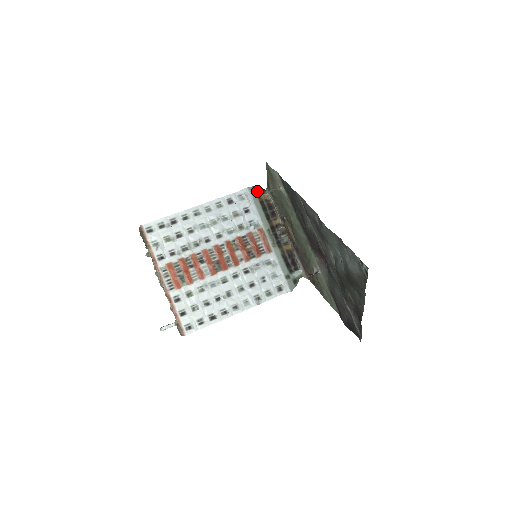
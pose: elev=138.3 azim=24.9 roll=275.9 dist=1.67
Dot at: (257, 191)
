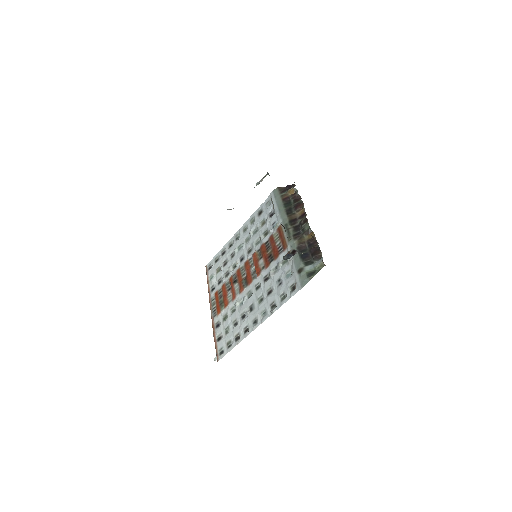
Dot at: (283, 190)
